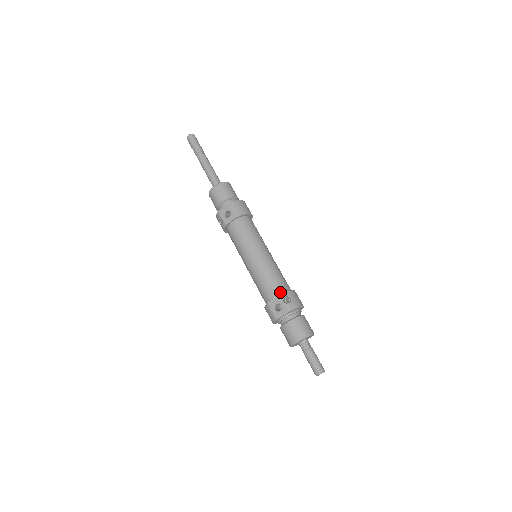
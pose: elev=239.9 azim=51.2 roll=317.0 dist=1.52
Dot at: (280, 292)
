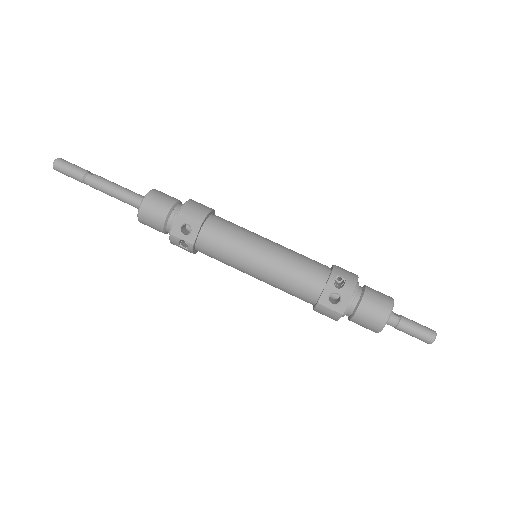
Dot at: (323, 279)
